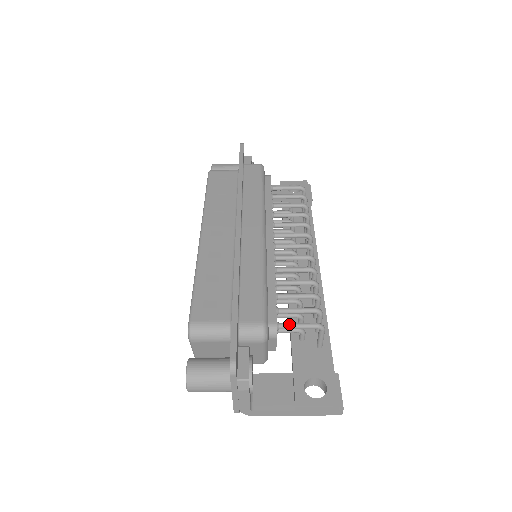
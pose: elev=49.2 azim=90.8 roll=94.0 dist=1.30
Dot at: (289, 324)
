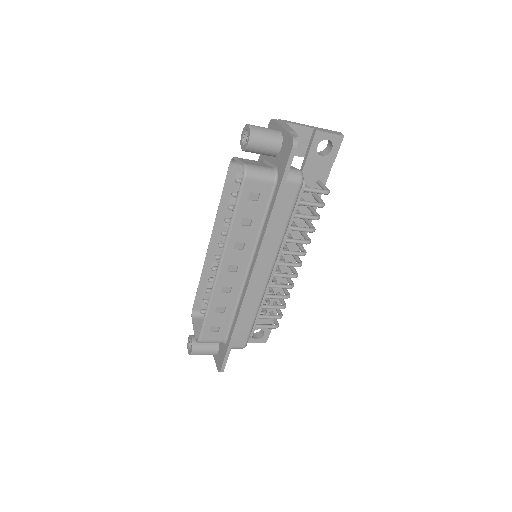
Dot at: occluded
